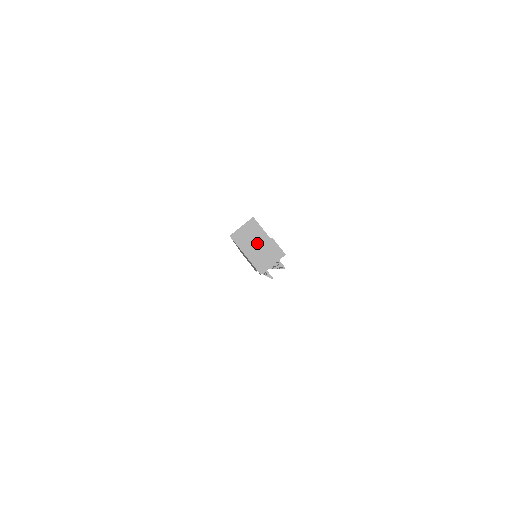
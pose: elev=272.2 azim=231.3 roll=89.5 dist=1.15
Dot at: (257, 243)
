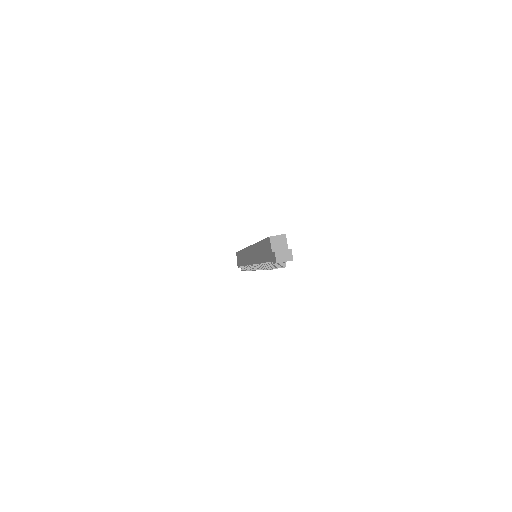
Dot at: (281, 247)
